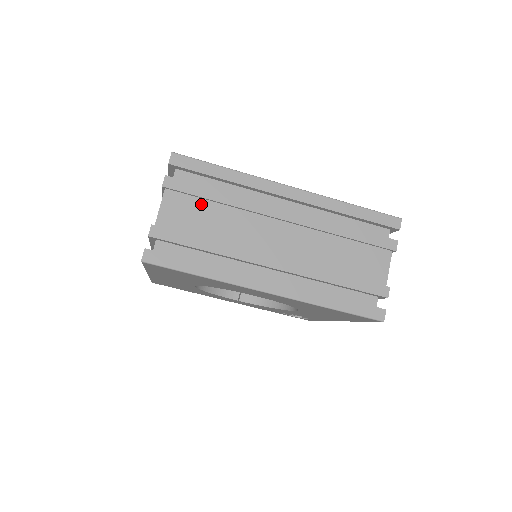
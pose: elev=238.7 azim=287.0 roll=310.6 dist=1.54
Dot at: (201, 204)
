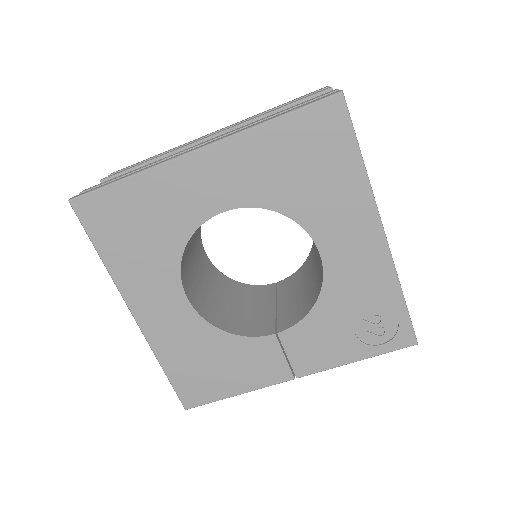
Dot at: occluded
